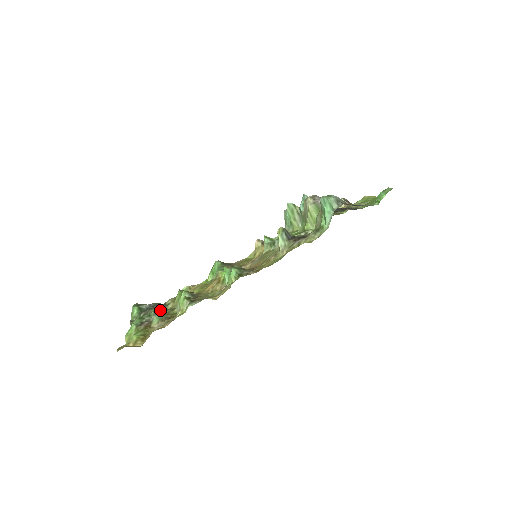
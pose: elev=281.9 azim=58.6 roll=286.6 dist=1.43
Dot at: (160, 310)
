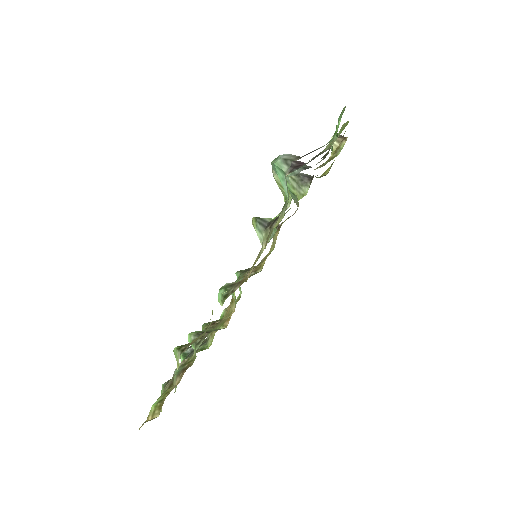
Dot at: (192, 354)
